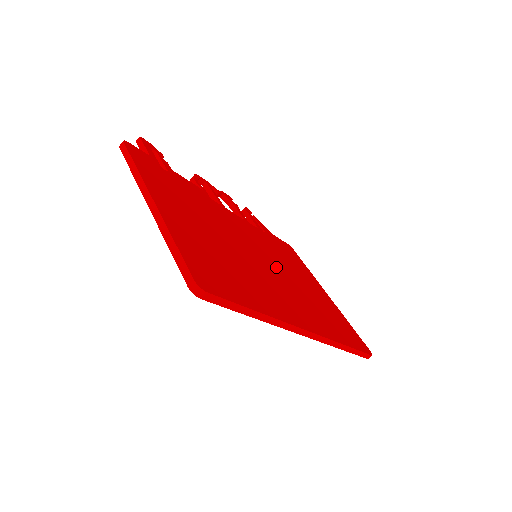
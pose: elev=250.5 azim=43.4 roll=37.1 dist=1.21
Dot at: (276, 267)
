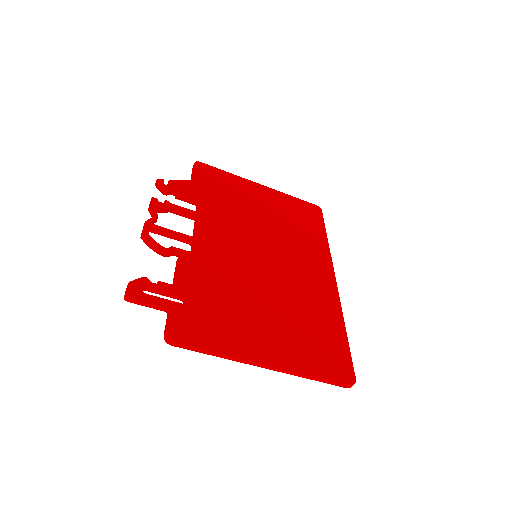
Dot at: (263, 241)
